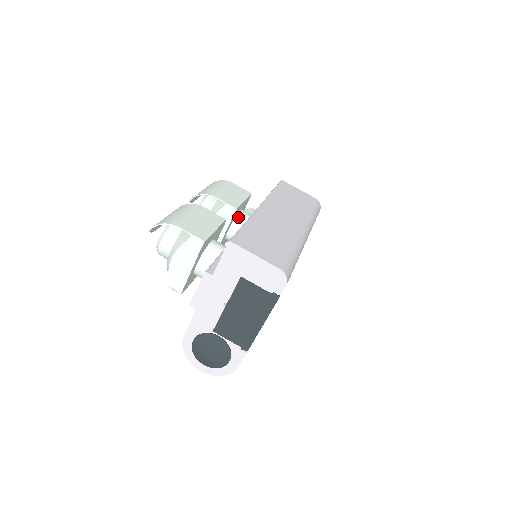
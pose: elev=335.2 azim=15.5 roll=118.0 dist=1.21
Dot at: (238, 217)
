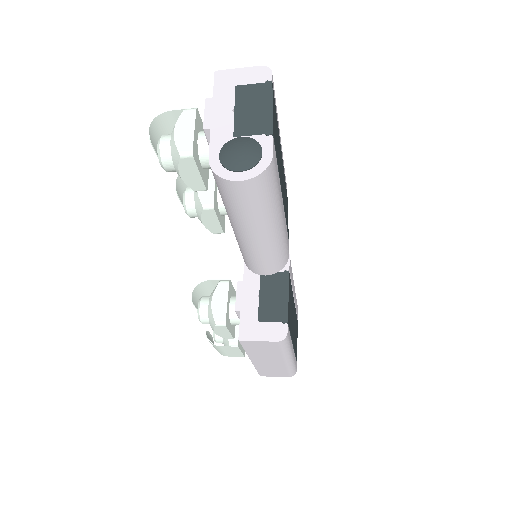
Dot at: occluded
